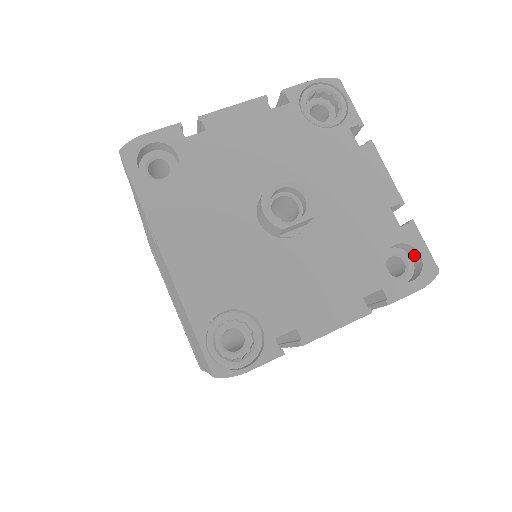
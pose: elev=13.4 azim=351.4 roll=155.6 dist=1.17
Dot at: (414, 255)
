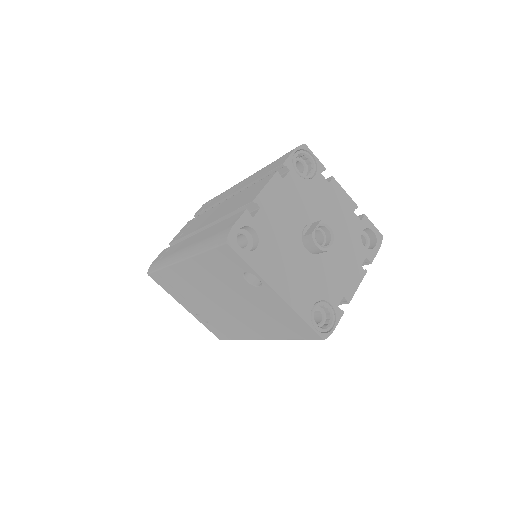
Dot at: (369, 232)
